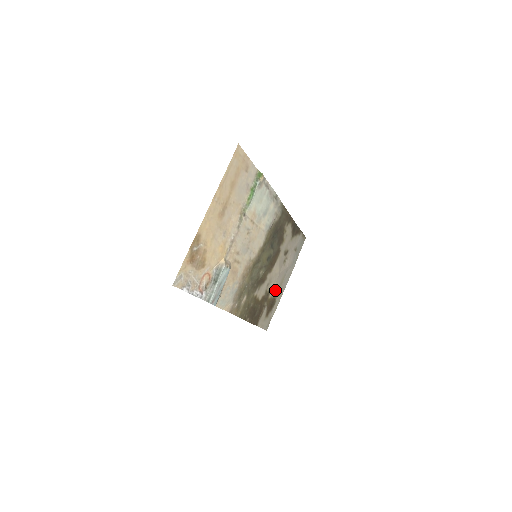
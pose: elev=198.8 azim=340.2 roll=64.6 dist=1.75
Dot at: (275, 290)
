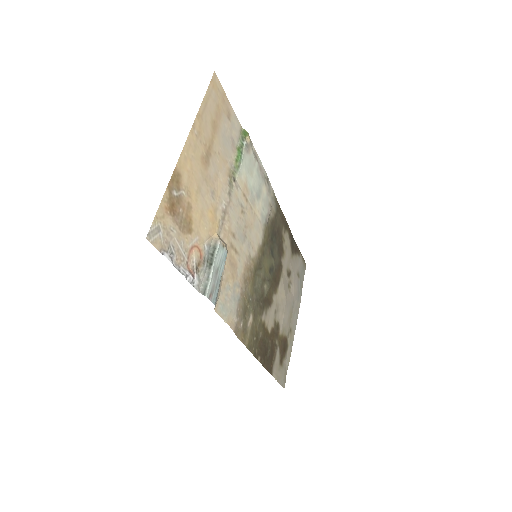
Dot at: (285, 326)
